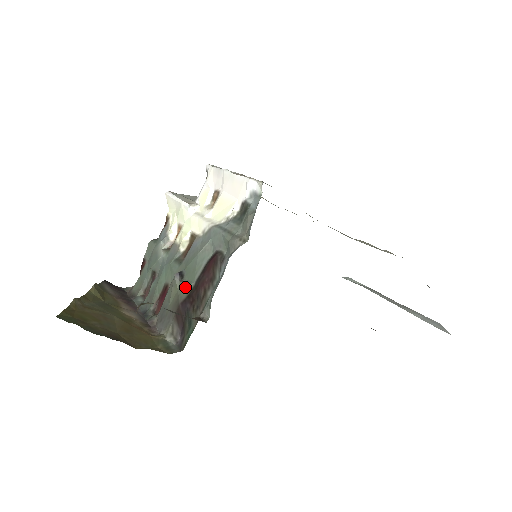
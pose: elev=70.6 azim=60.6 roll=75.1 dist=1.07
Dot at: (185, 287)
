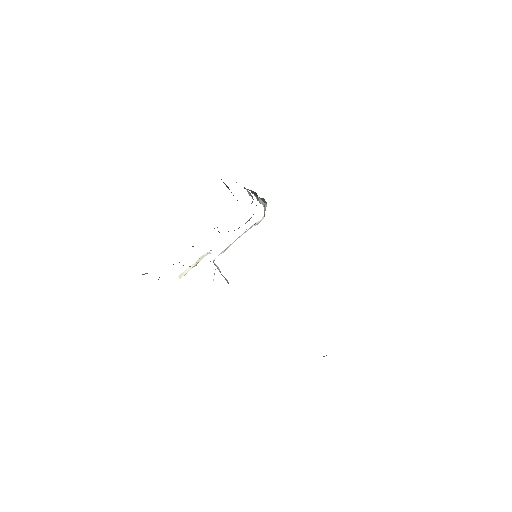
Dot at: occluded
